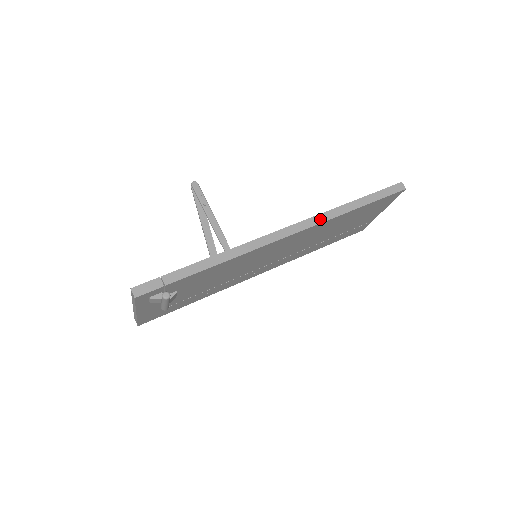
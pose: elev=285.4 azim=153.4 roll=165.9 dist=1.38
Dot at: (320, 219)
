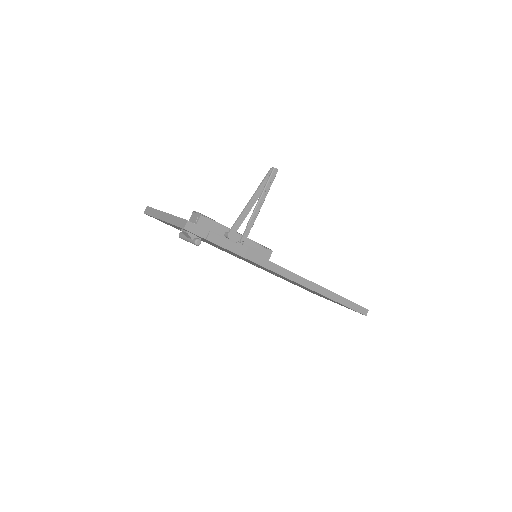
Dot at: (315, 288)
